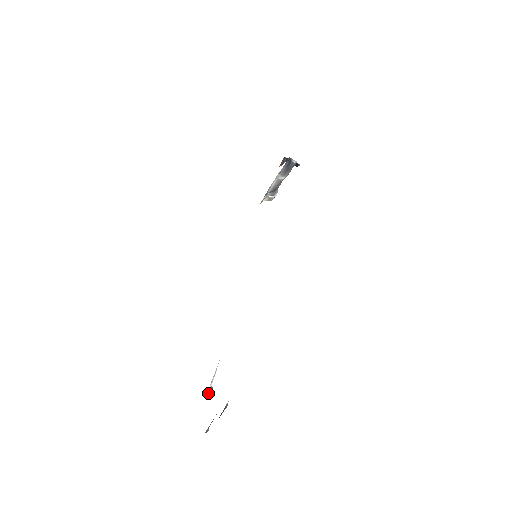
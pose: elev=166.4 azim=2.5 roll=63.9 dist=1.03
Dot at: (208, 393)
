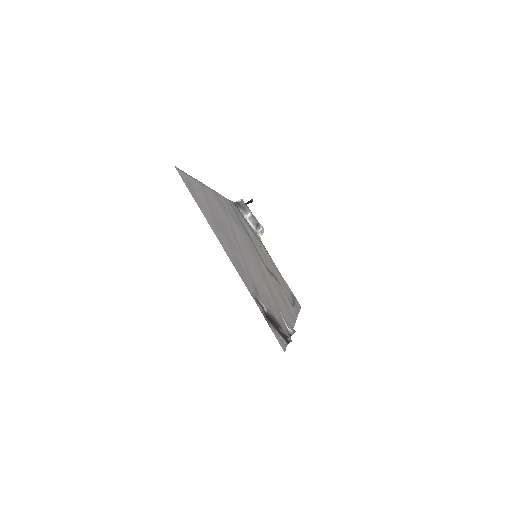
Dot at: (290, 332)
